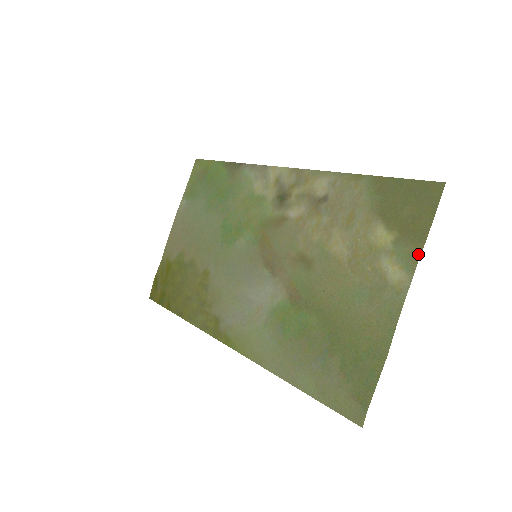
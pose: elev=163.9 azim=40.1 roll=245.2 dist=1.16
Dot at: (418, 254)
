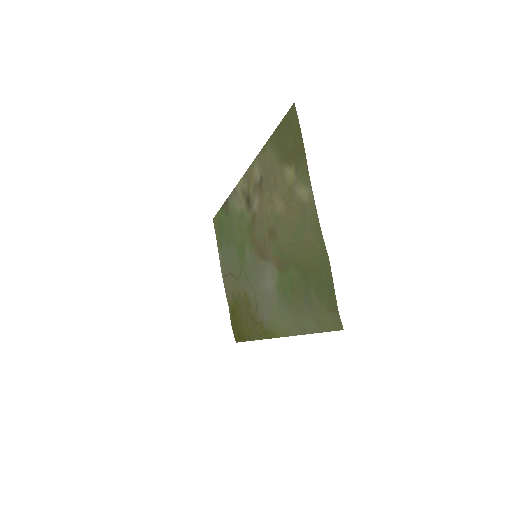
Dot at: (306, 167)
